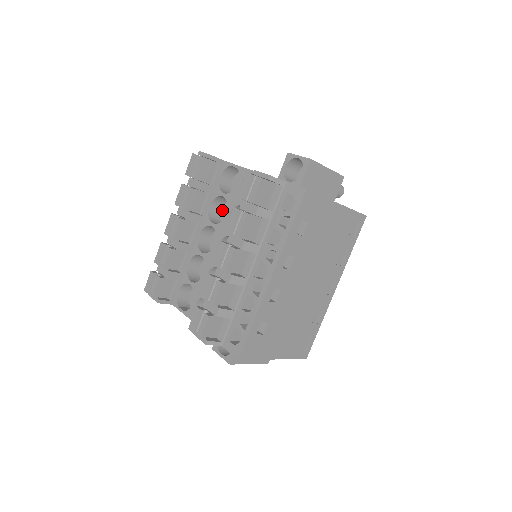
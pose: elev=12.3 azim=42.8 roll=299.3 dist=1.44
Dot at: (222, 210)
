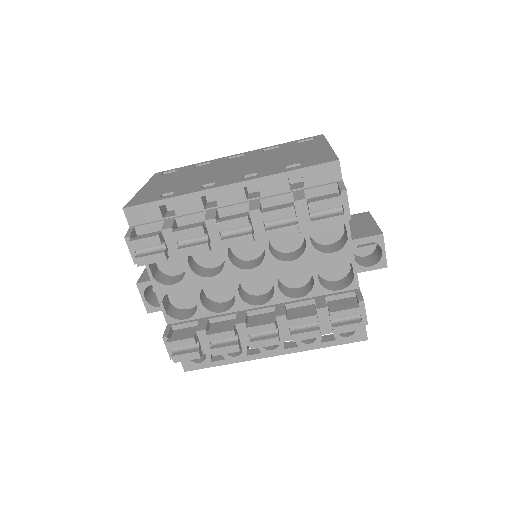
Dot at: occluded
